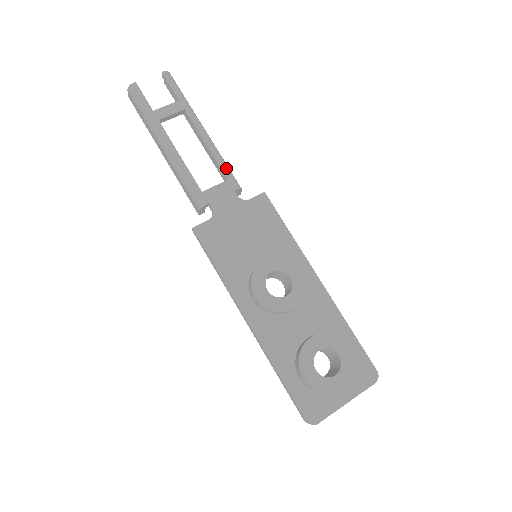
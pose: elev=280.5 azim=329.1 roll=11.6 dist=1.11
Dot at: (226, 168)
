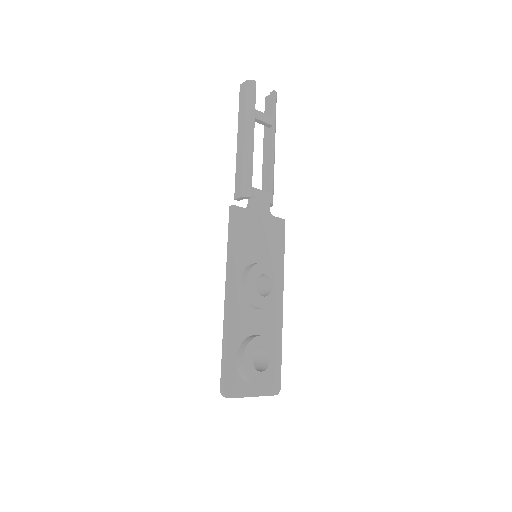
Dot at: (273, 184)
